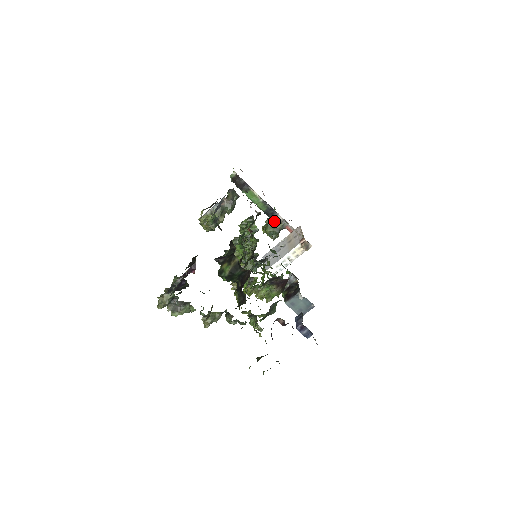
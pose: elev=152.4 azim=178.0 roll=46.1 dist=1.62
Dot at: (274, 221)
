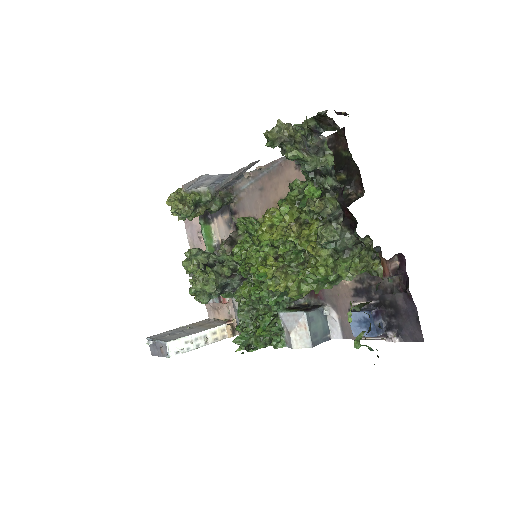
Dot at: occluded
